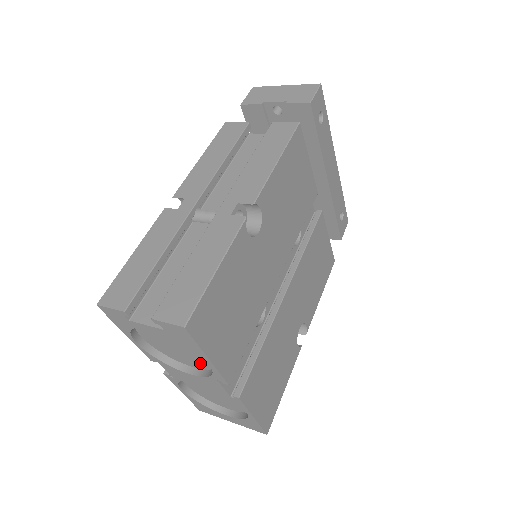
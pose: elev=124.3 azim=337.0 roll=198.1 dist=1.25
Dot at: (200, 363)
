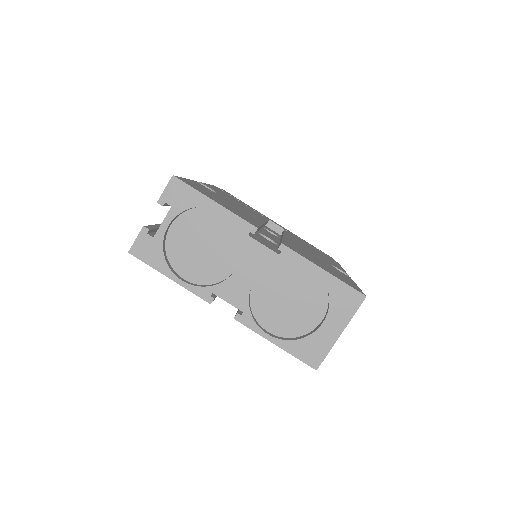
Dot at: (232, 246)
